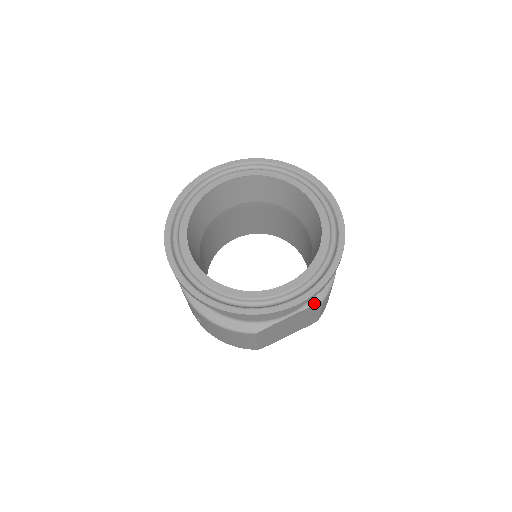
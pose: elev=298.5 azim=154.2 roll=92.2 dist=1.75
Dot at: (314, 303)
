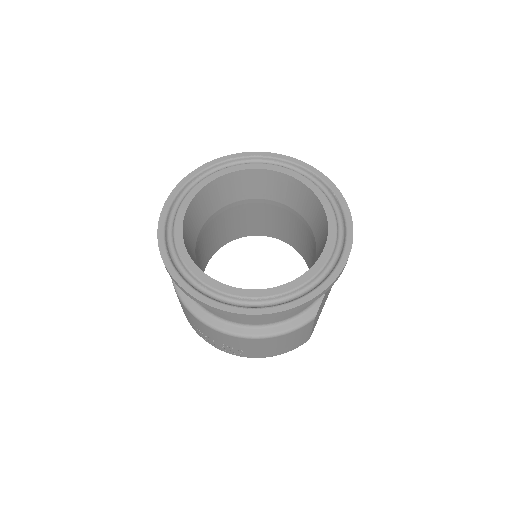
Dot at: occluded
